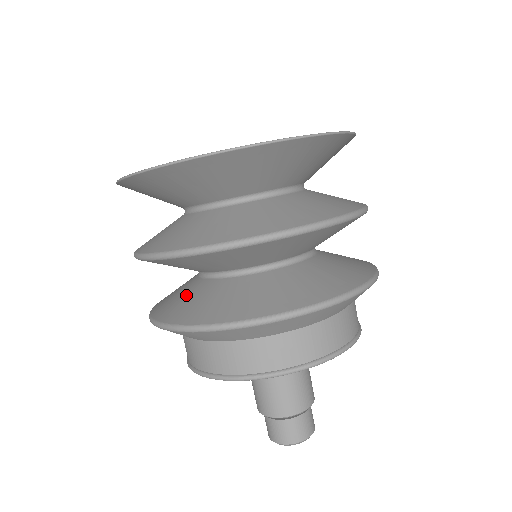
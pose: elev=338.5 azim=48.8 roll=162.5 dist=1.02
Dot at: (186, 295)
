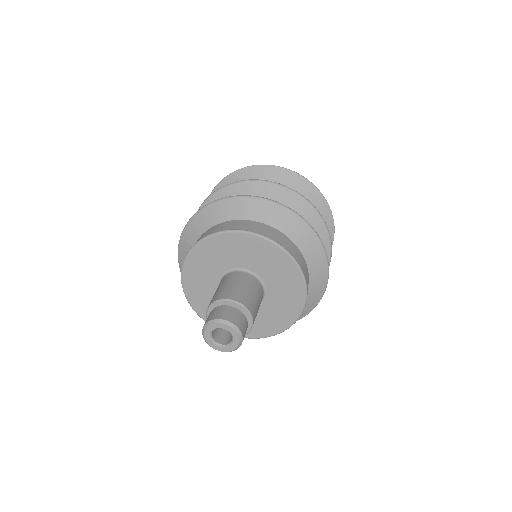
Dot at: occluded
